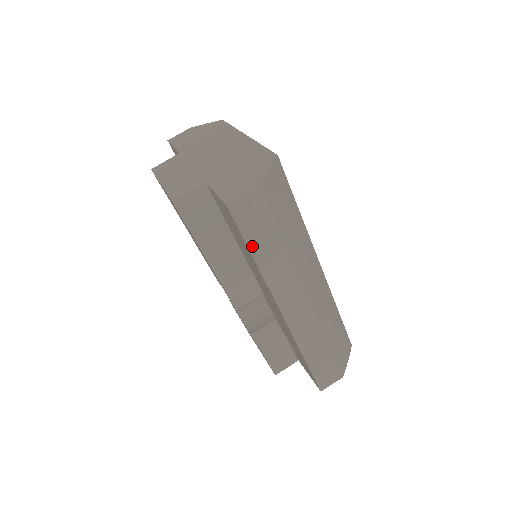
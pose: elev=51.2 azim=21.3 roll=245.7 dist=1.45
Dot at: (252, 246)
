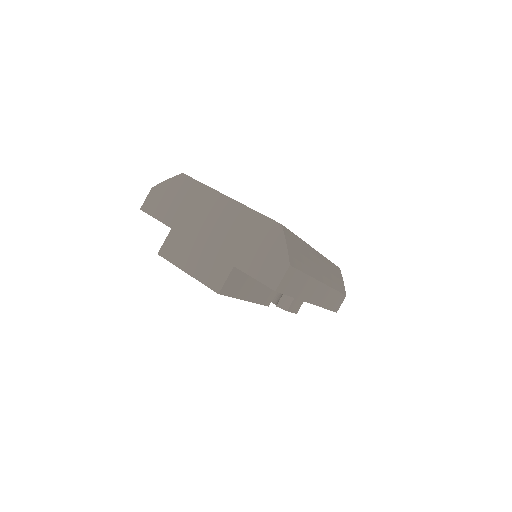
Dot at: (292, 293)
